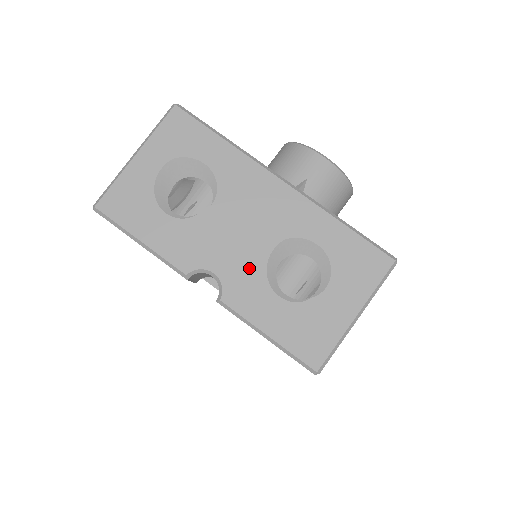
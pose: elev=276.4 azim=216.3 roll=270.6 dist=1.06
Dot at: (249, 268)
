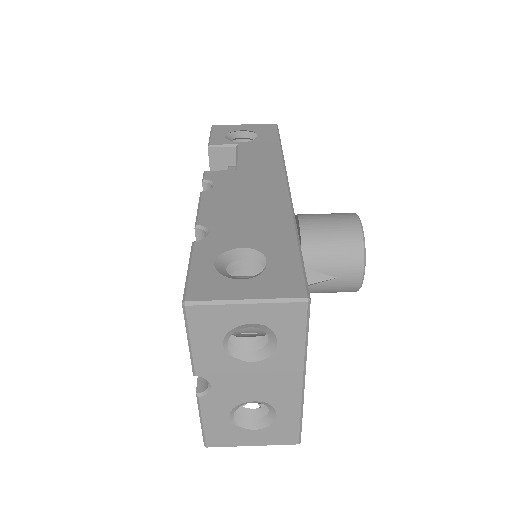
Dot at: (232, 398)
